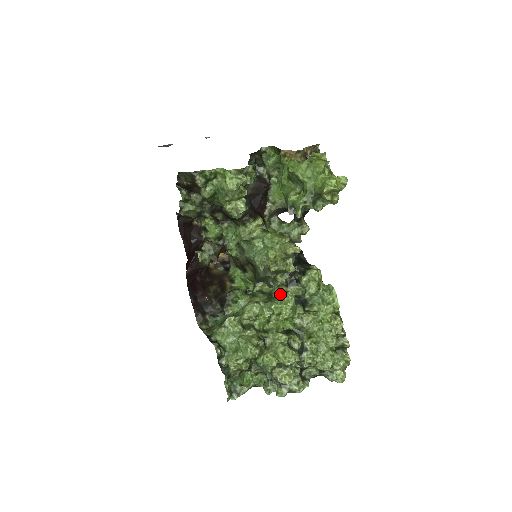
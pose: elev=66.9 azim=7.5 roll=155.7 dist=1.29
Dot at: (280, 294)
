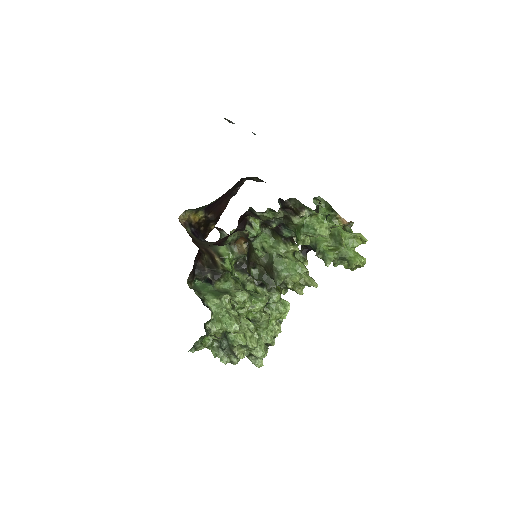
Dot at: (252, 289)
